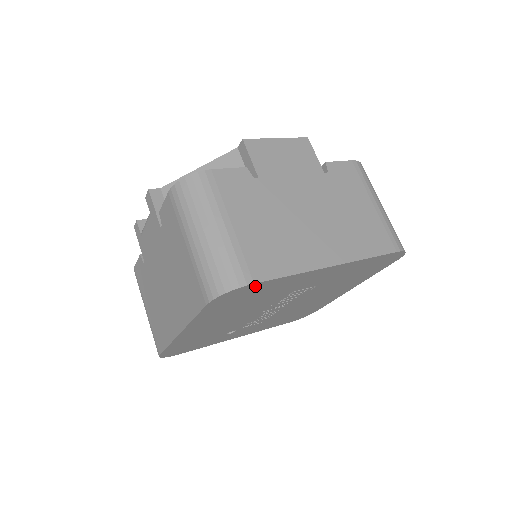
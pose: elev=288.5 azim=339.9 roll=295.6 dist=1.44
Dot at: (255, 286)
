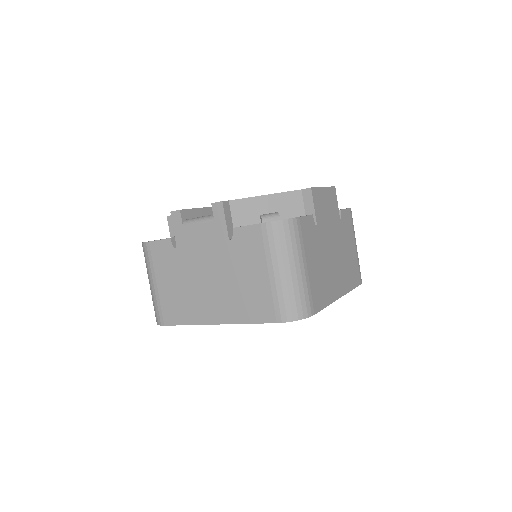
Dot at: occluded
